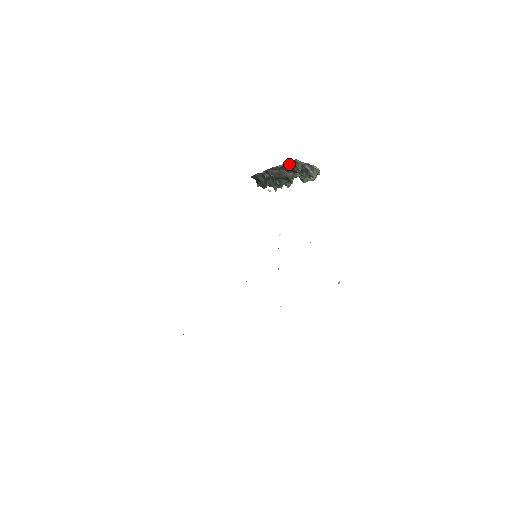
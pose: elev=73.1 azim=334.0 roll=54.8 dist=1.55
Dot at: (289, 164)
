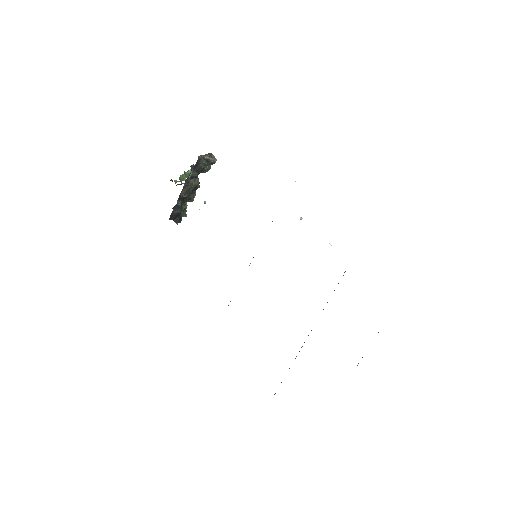
Dot at: (195, 167)
